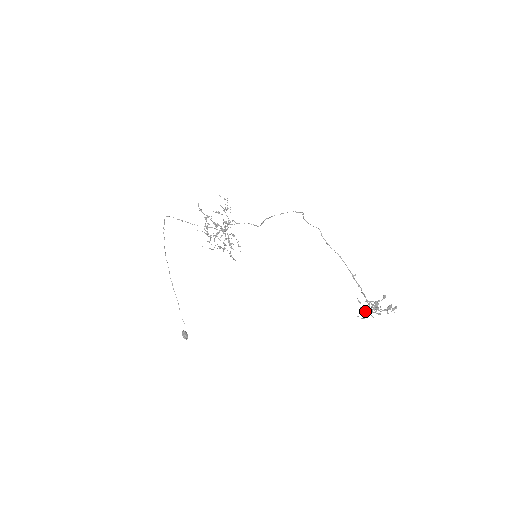
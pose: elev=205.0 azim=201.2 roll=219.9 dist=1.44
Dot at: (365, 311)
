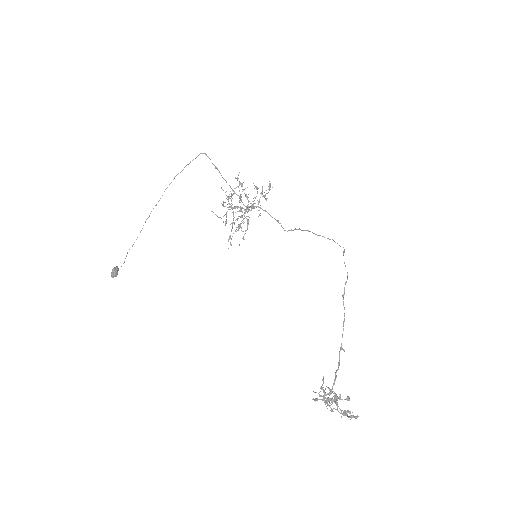
Dot at: (321, 395)
